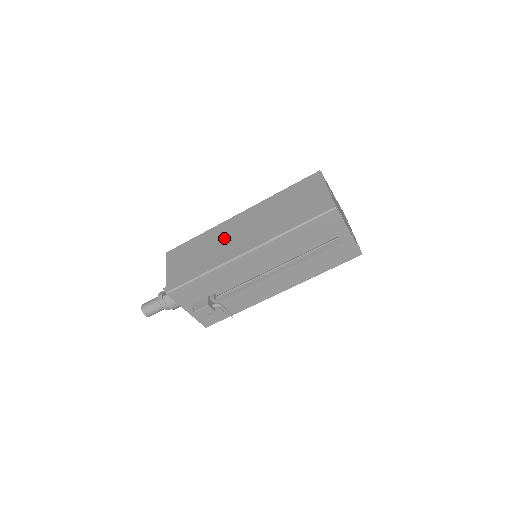
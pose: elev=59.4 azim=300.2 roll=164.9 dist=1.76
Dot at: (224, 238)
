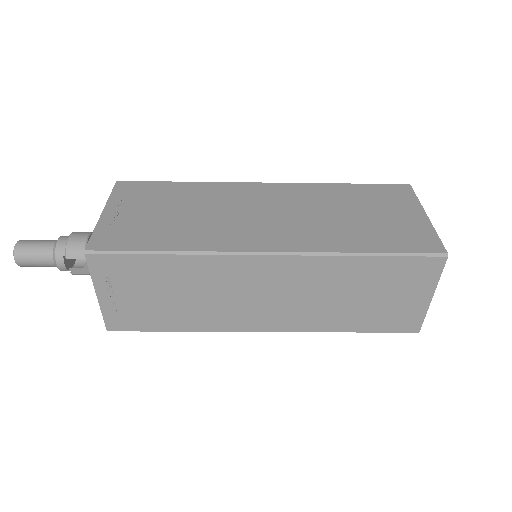
Dot at: (228, 292)
